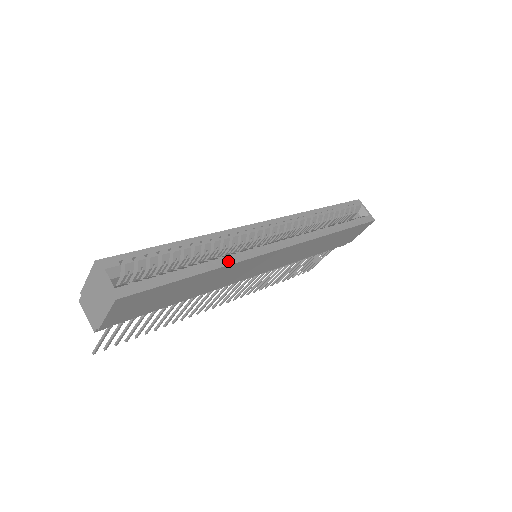
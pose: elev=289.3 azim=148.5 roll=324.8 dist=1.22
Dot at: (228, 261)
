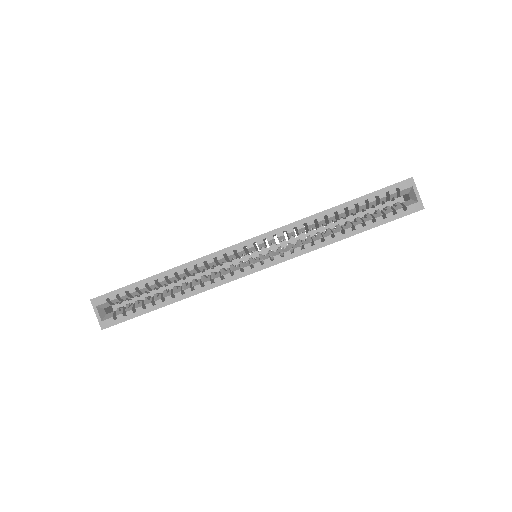
Dot at: (197, 290)
